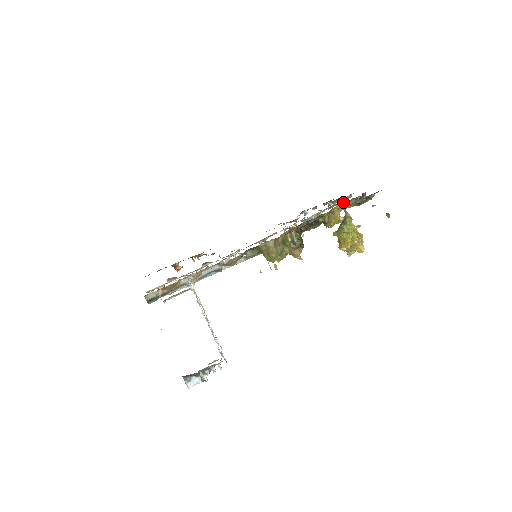
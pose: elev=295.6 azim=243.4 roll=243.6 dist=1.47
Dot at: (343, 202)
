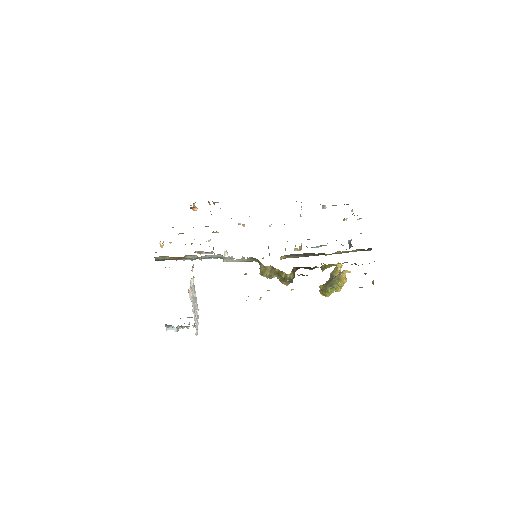
Dot at: occluded
